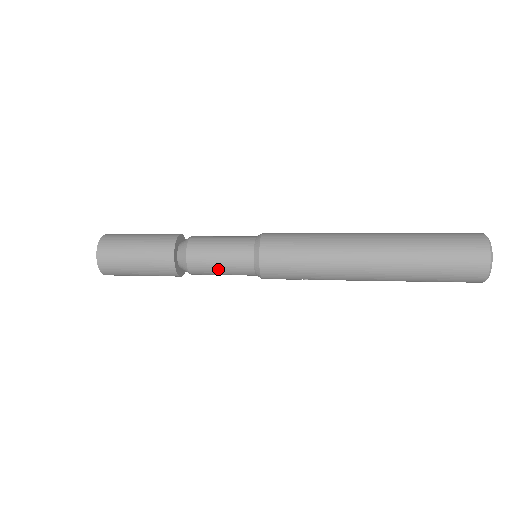
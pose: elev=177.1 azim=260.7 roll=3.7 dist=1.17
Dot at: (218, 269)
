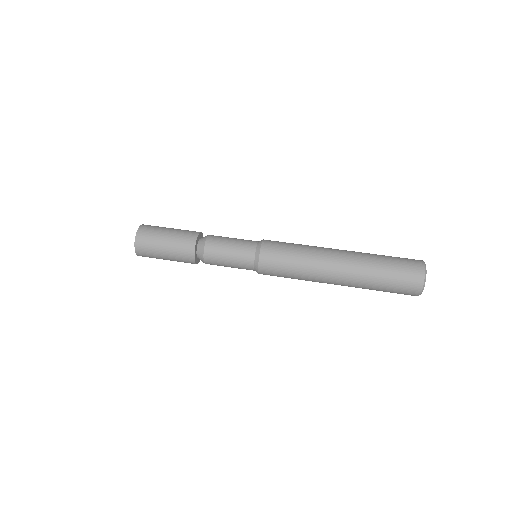
Dot at: occluded
